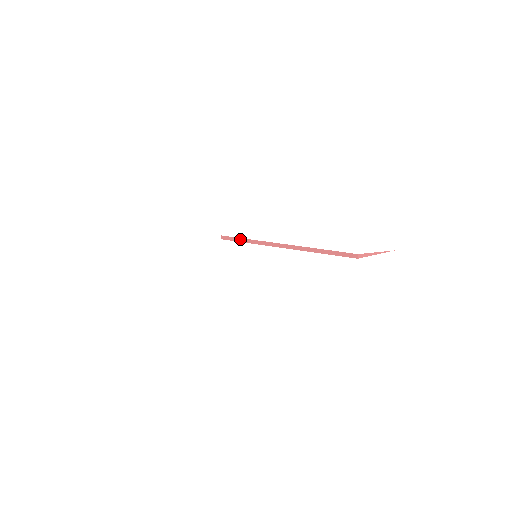
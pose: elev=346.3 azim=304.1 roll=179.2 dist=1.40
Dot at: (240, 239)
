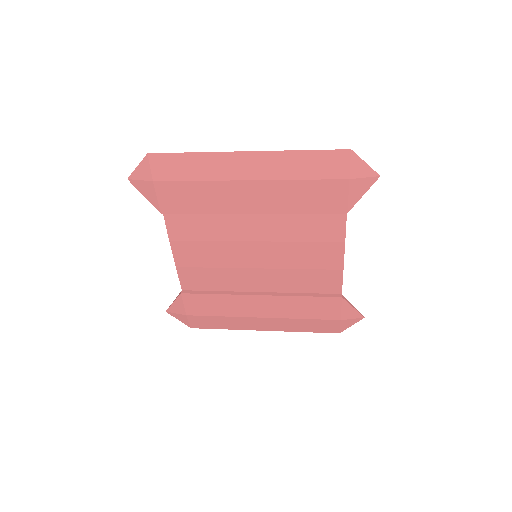
Dot at: (207, 291)
